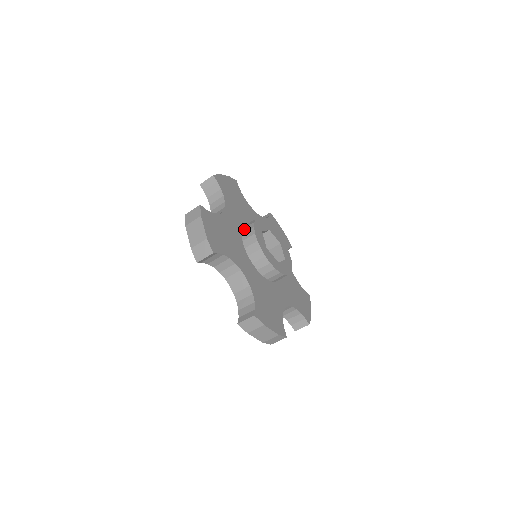
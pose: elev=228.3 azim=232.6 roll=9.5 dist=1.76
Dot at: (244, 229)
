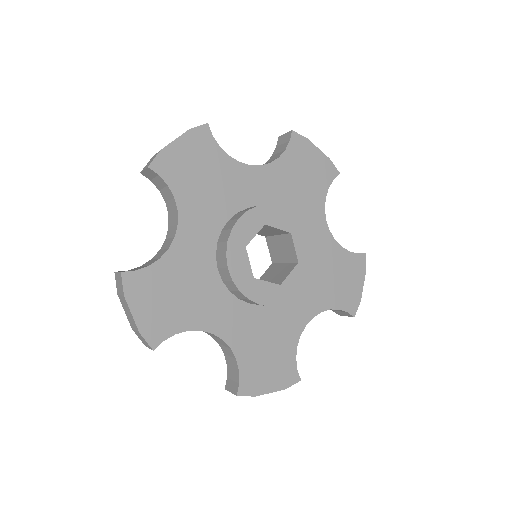
Dot at: (218, 246)
